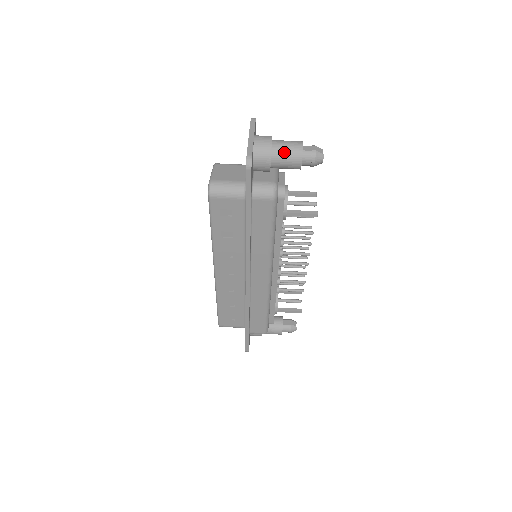
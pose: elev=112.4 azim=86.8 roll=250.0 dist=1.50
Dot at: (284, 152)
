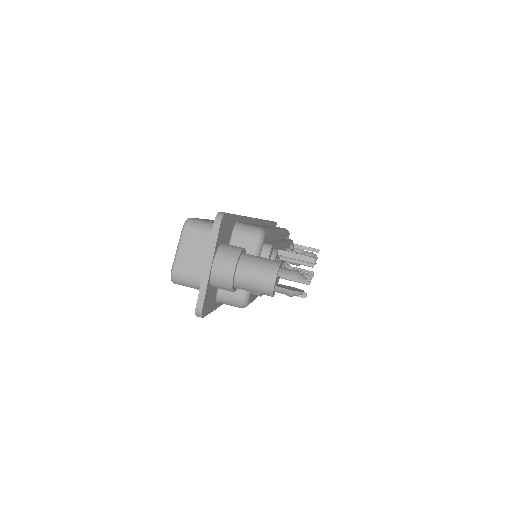
Dot at: (250, 288)
